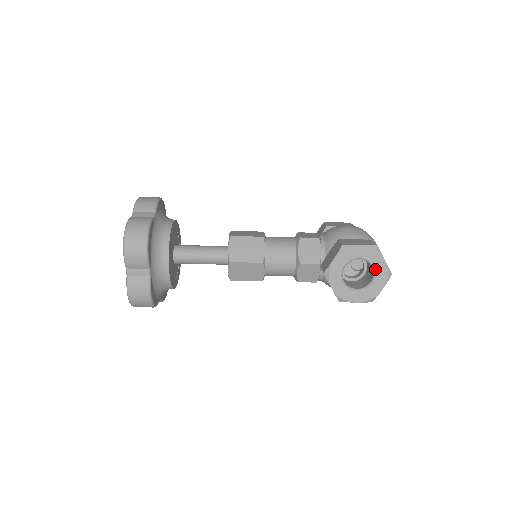
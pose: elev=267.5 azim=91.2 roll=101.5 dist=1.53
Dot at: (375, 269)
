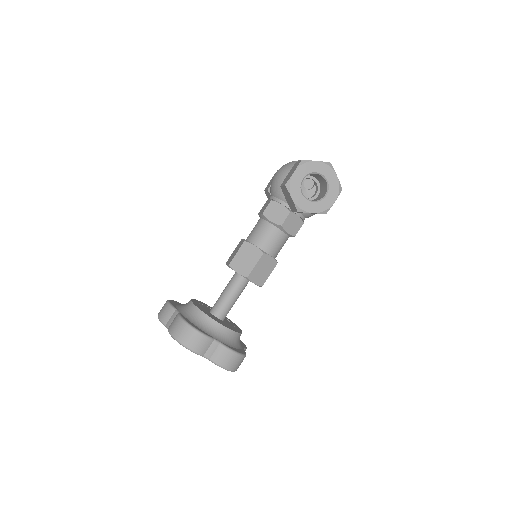
Dot at: (318, 172)
